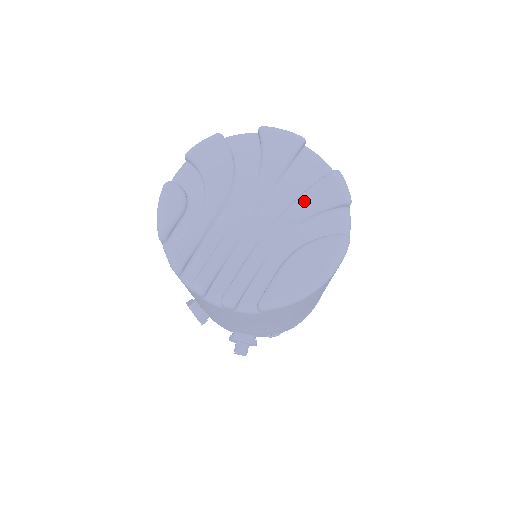
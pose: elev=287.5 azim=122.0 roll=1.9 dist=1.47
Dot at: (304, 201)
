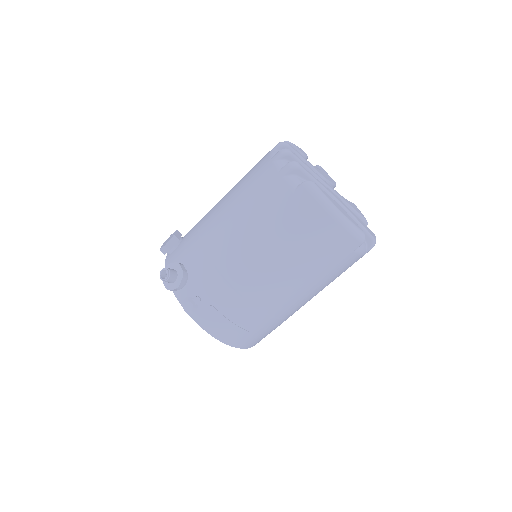
Dot at: (356, 216)
